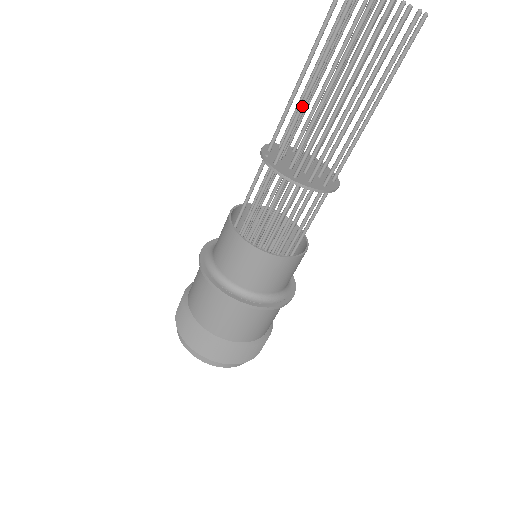
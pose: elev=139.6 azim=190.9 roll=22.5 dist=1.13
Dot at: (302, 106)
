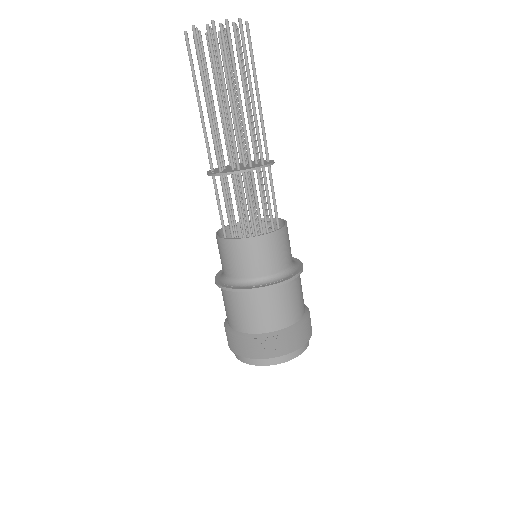
Dot at: (211, 121)
